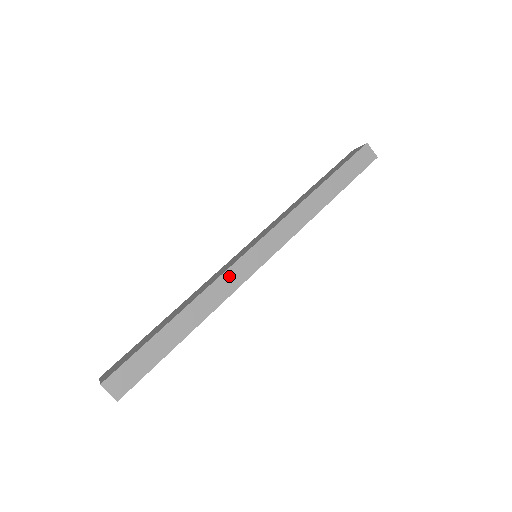
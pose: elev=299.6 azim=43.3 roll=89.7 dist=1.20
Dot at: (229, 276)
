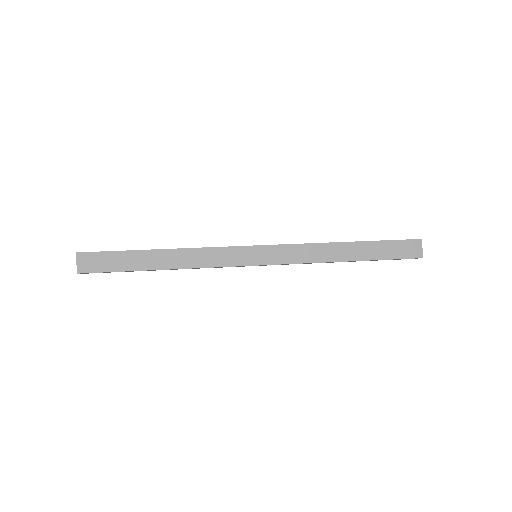
Dot at: (220, 252)
